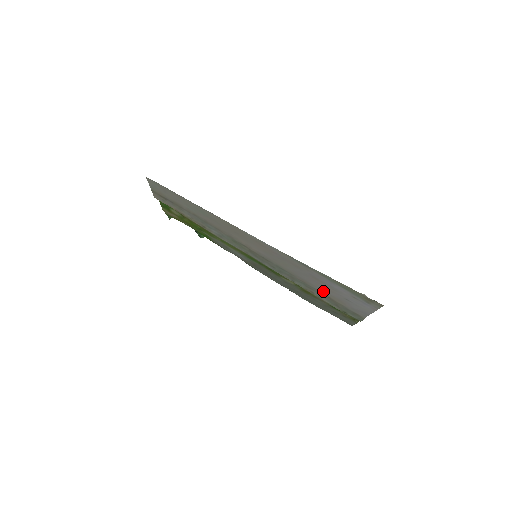
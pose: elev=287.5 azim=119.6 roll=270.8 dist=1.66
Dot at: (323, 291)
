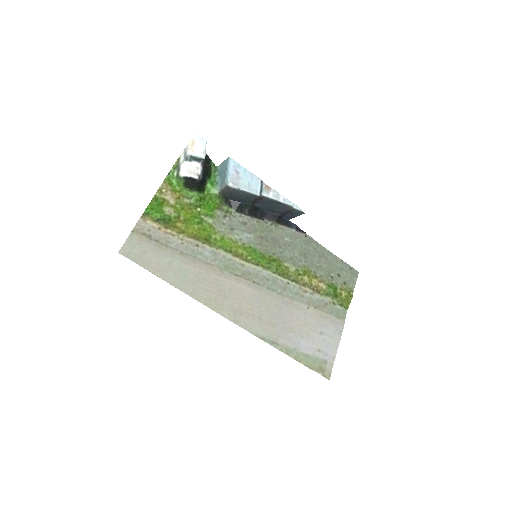
Dot at: (307, 311)
